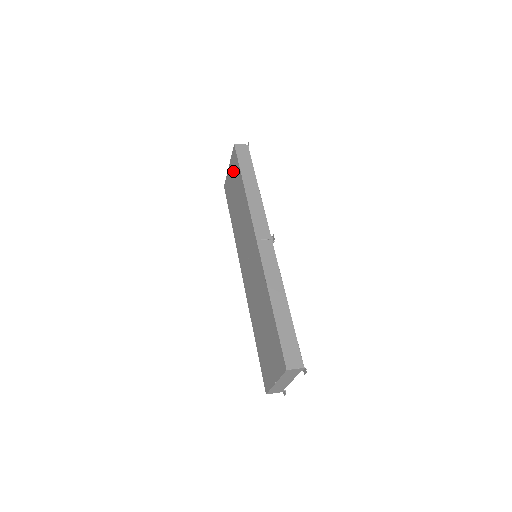
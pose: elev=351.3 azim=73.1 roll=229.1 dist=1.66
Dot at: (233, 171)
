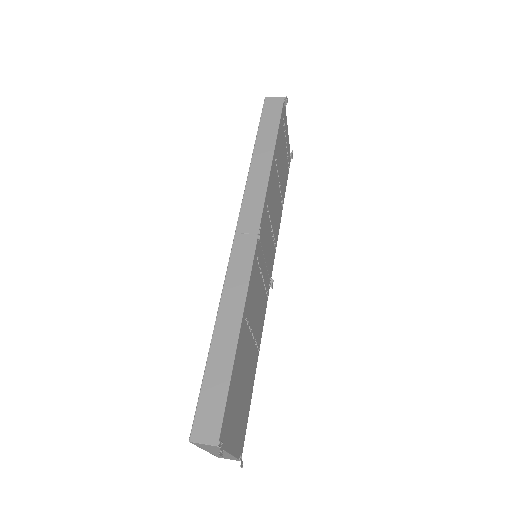
Dot at: occluded
